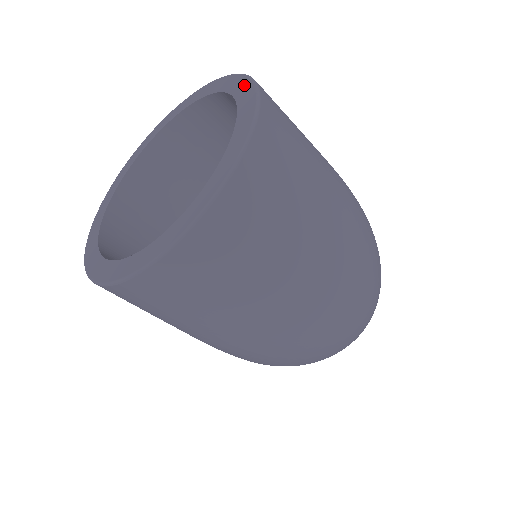
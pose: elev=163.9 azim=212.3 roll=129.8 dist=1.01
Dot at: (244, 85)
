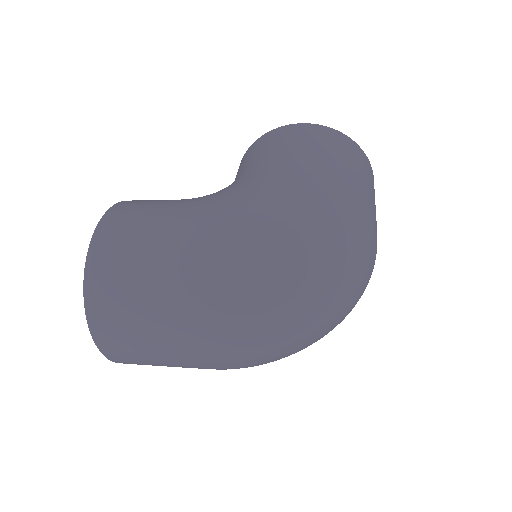
Dot at: occluded
